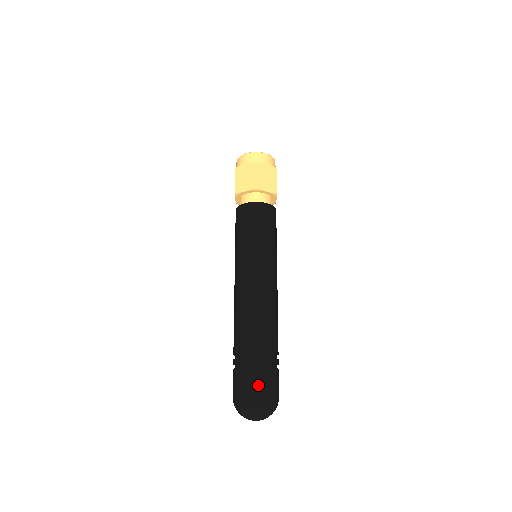
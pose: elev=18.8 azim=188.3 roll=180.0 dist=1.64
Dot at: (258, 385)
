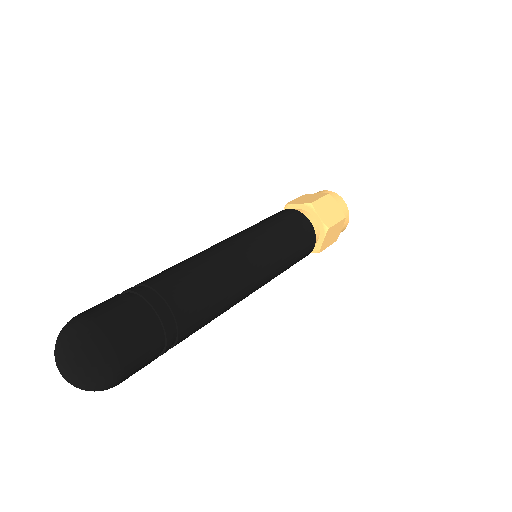
Dot at: (116, 315)
